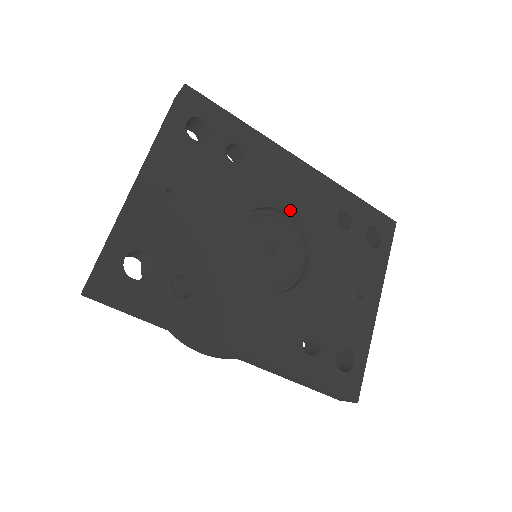
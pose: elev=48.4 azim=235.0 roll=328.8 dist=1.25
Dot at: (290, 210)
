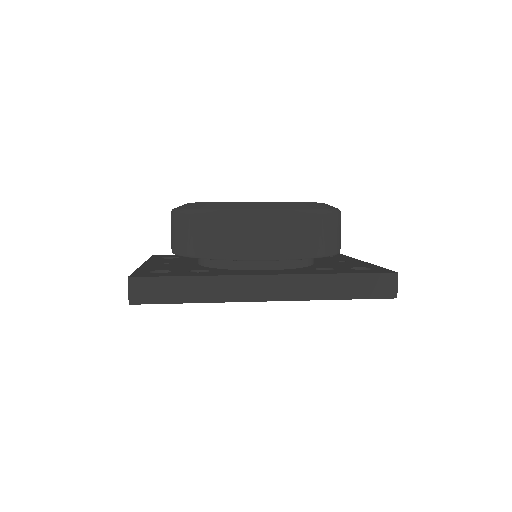
Dot at: occluded
